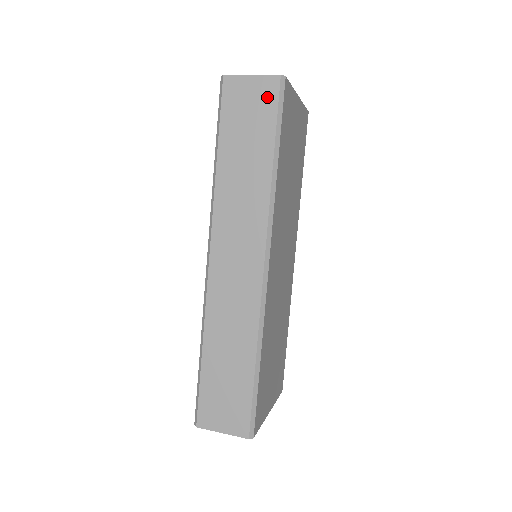
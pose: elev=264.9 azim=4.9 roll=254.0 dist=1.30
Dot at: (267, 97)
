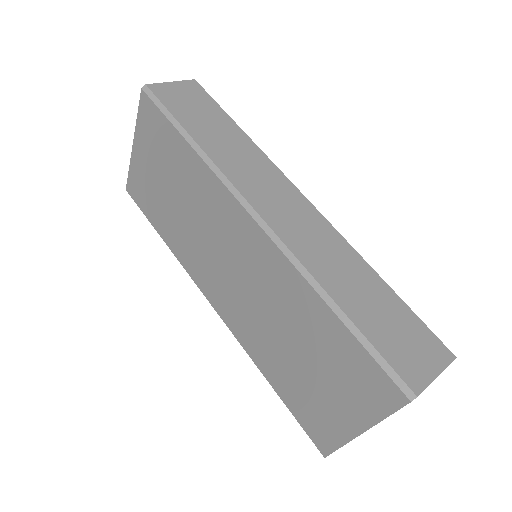
Dot at: (197, 92)
